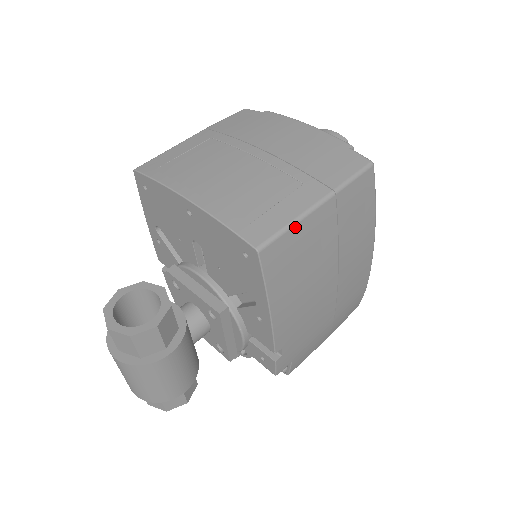
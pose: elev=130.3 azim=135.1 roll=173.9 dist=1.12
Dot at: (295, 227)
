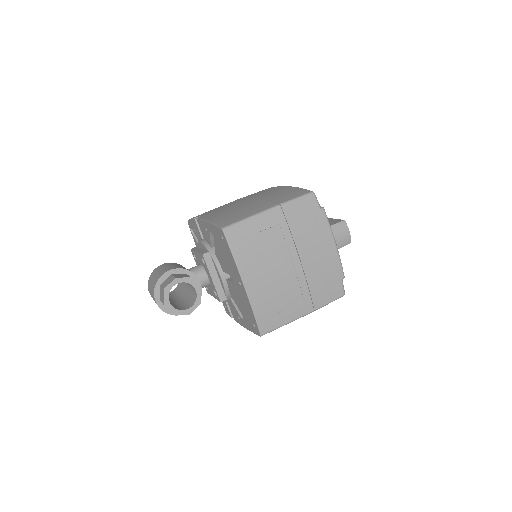
Dot at: occluded
